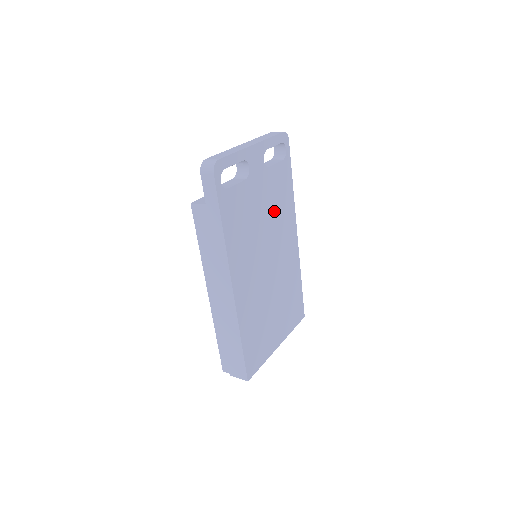
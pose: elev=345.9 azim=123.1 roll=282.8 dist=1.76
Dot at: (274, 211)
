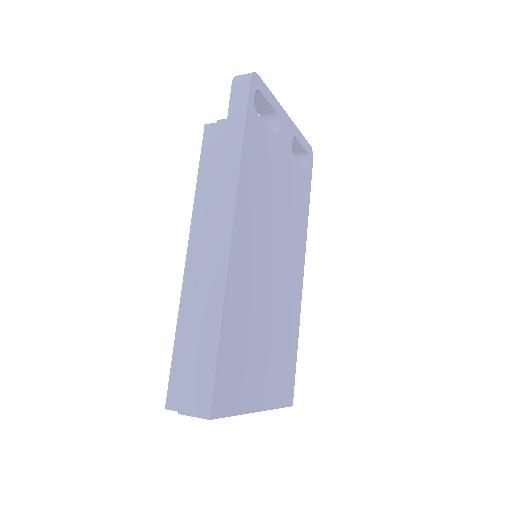
Dot at: (289, 210)
